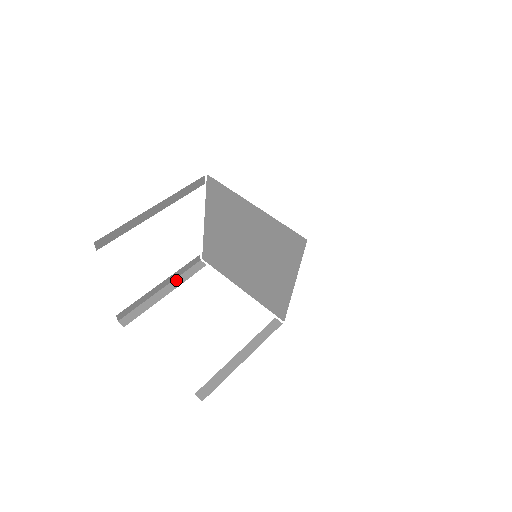
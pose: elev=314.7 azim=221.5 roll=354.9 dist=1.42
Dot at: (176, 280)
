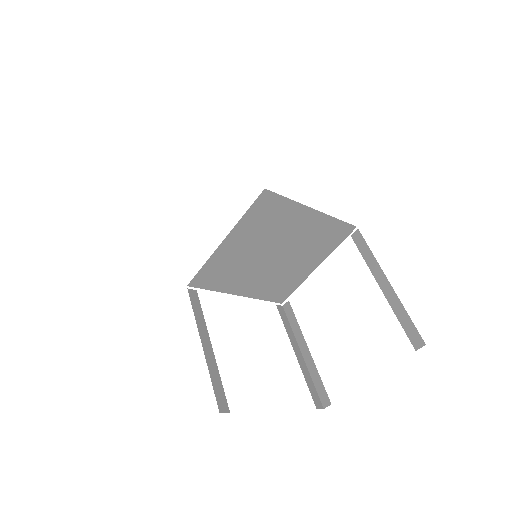
Dot at: (199, 326)
